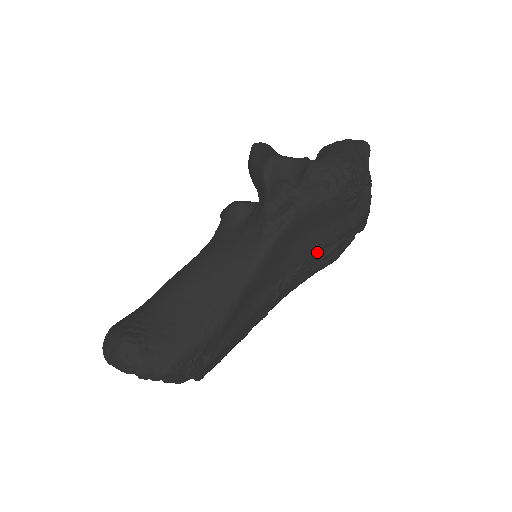
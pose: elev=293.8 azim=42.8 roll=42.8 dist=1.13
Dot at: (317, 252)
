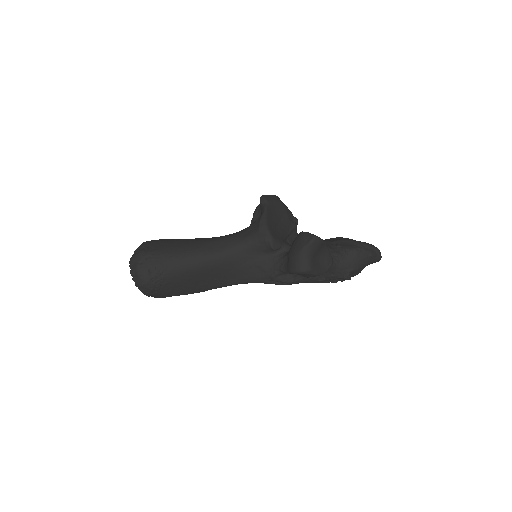
Dot at: occluded
